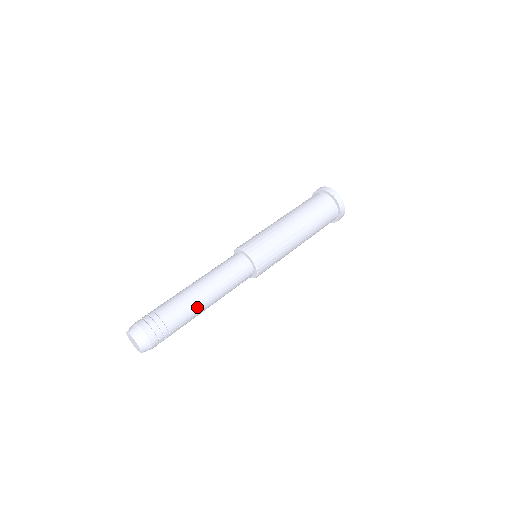
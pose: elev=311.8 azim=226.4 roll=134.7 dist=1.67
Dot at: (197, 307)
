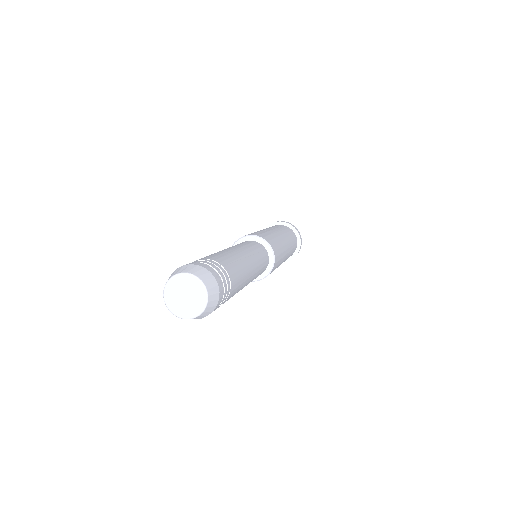
Dot at: (229, 253)
